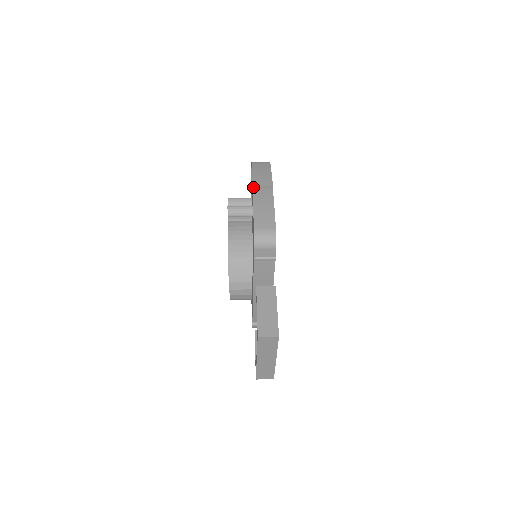
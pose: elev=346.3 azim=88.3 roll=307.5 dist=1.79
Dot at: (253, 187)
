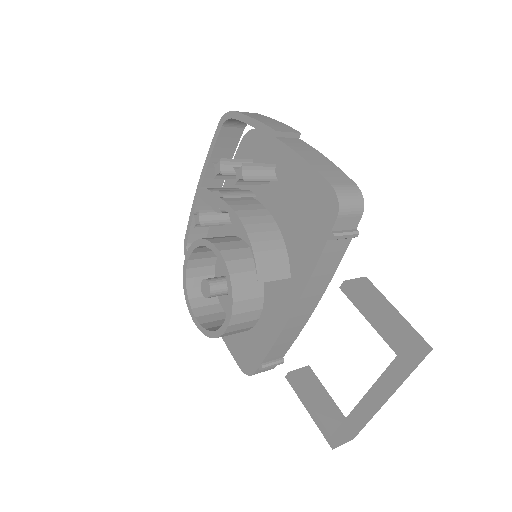
Dot at: (276, 133)
